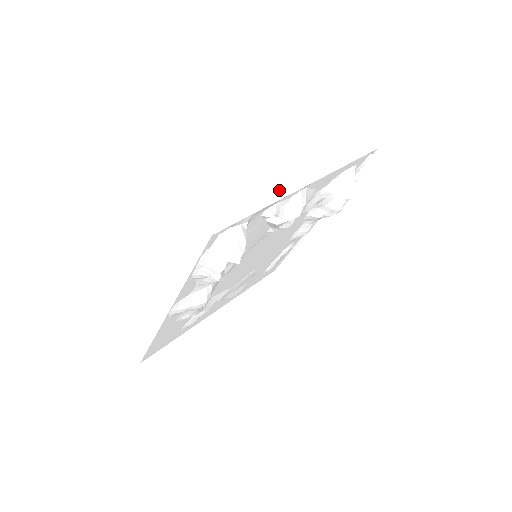
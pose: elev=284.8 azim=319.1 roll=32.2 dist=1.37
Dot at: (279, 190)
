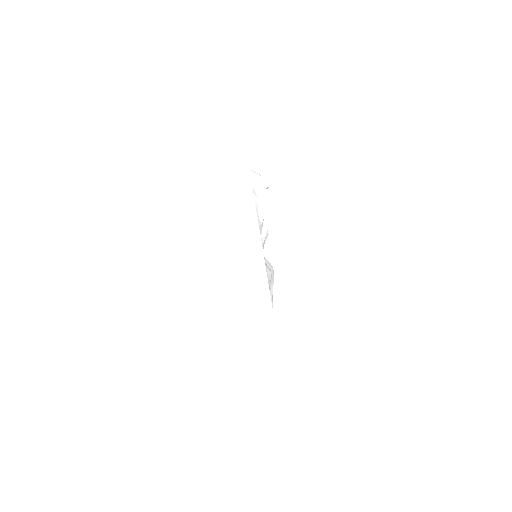
Dot at: occluded
